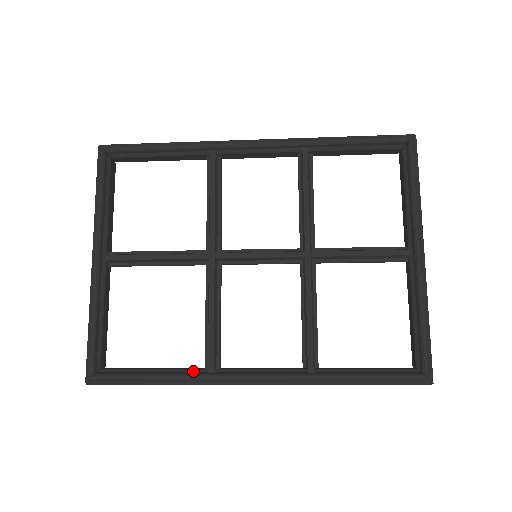
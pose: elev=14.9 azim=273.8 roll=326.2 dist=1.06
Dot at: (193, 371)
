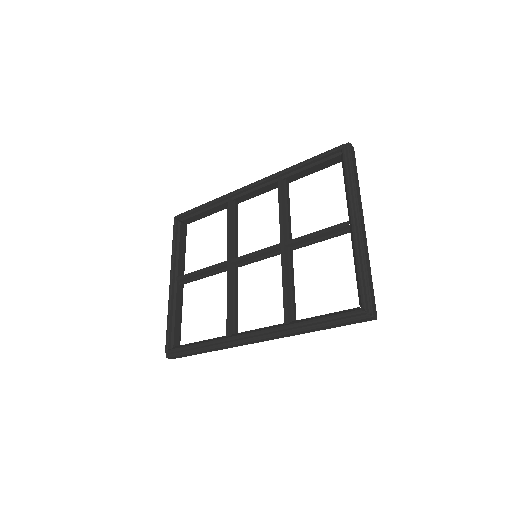
Dot at: (219, 338)
